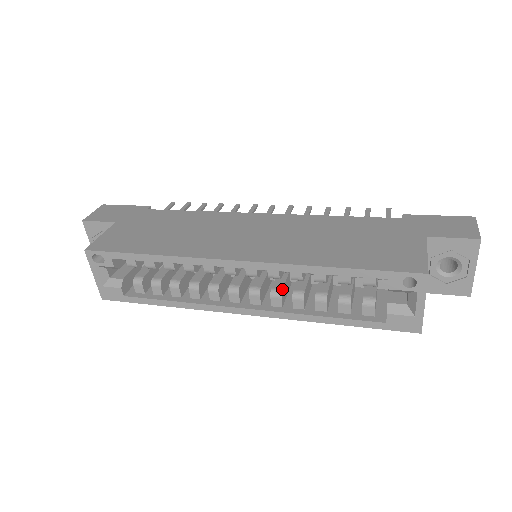
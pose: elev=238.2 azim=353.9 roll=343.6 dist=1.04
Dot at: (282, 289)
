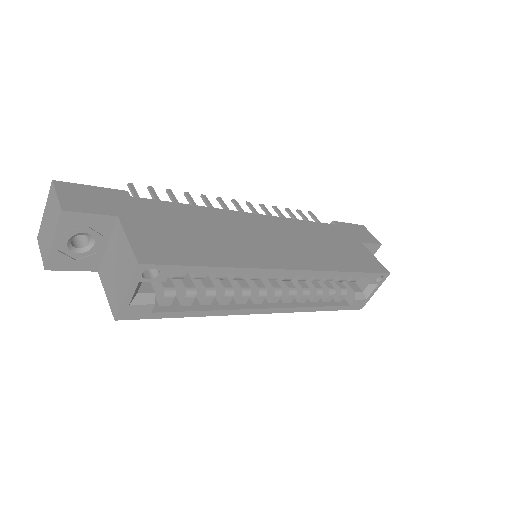
Dot at: occluded
